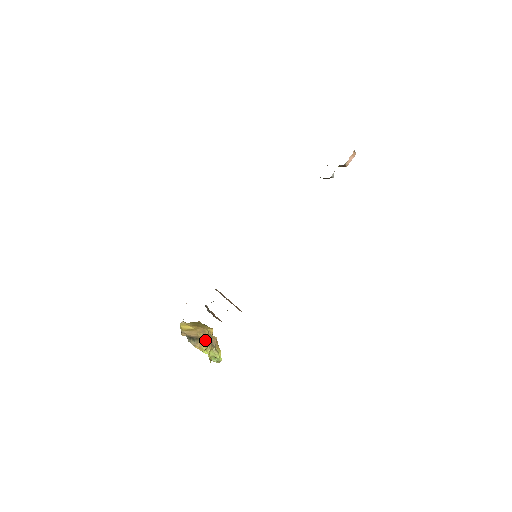
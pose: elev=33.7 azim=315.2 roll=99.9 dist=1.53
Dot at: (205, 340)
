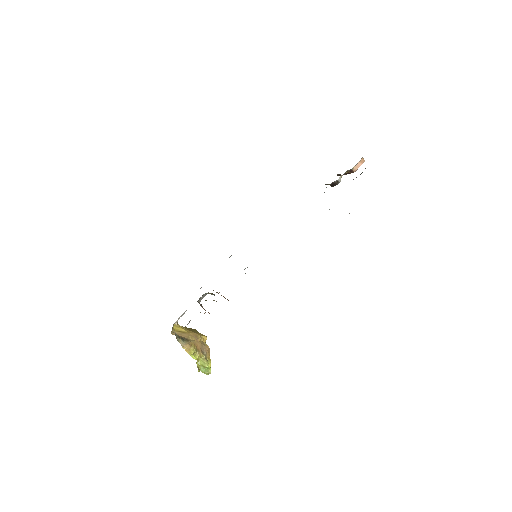
Dot at: (195, 344)
